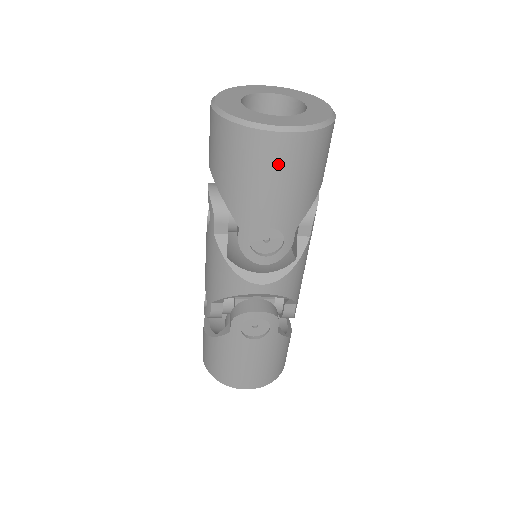
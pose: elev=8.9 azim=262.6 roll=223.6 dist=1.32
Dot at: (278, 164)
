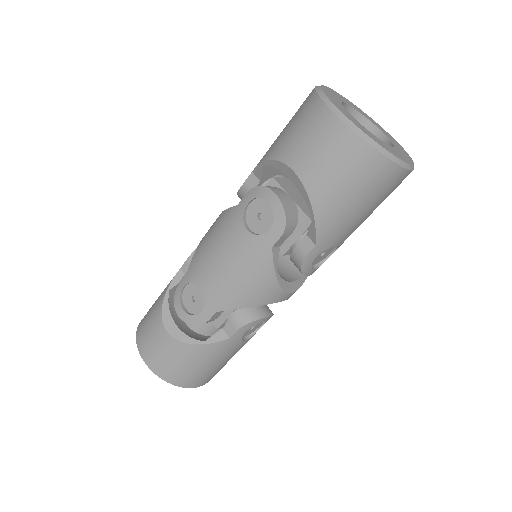
Dot at: (386, 195)
